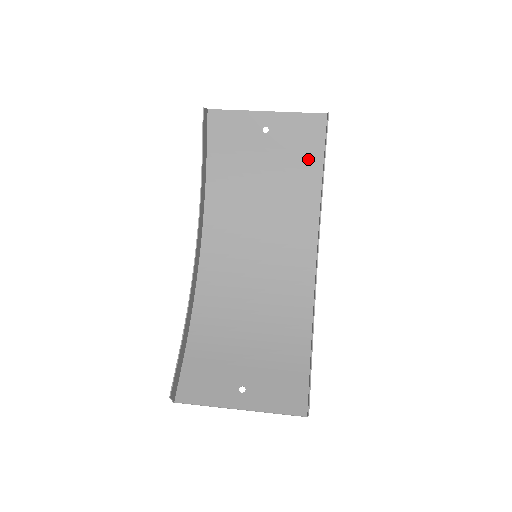
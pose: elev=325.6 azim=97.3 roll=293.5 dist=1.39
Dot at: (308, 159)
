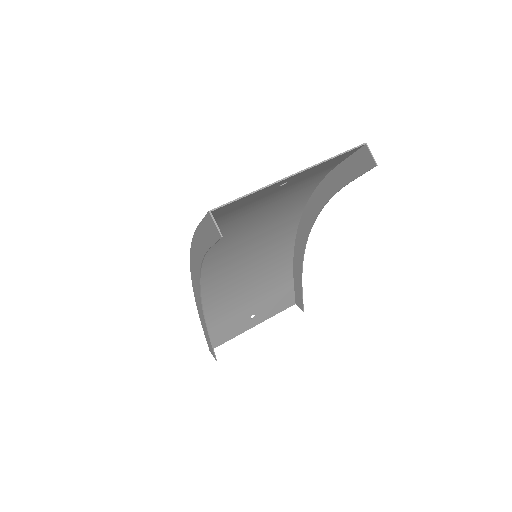
Dot at: (320, 173)
